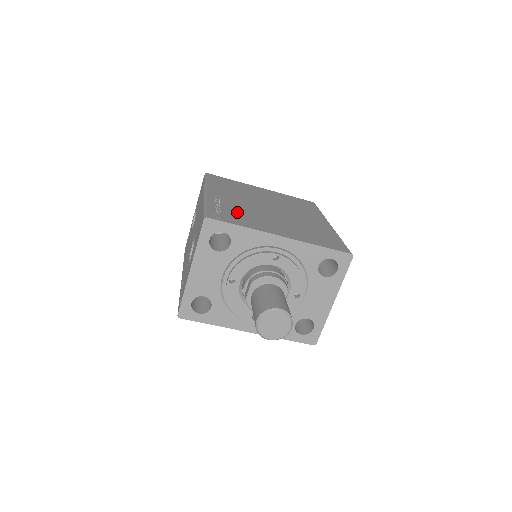
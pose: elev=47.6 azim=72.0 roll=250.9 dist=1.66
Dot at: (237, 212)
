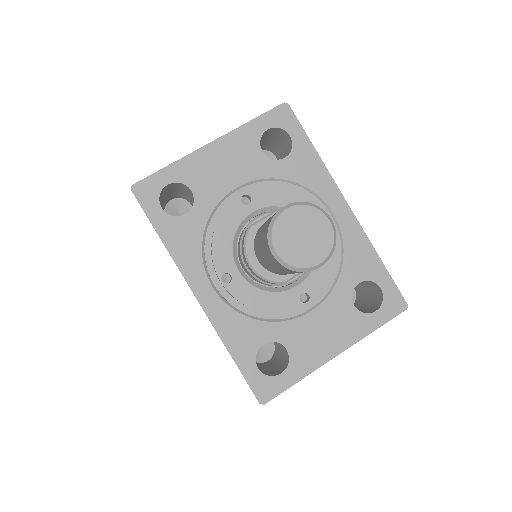
Dot at: occluded
